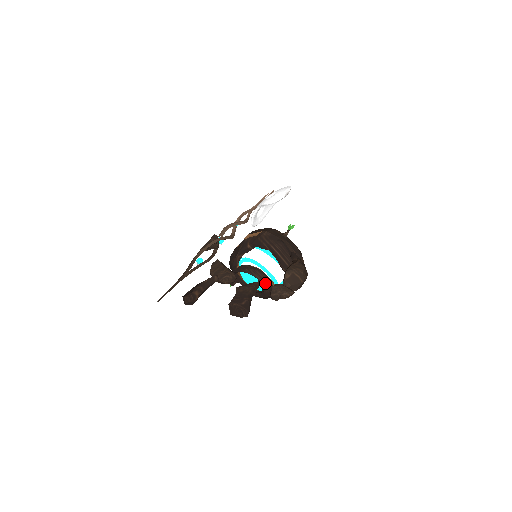
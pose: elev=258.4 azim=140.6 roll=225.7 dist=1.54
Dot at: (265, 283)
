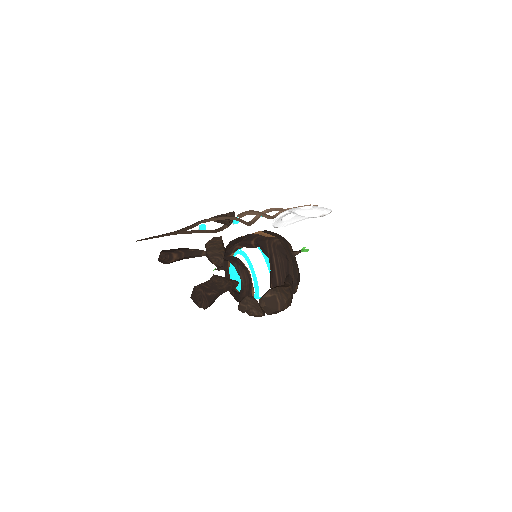
Dot at: (245, 287)
